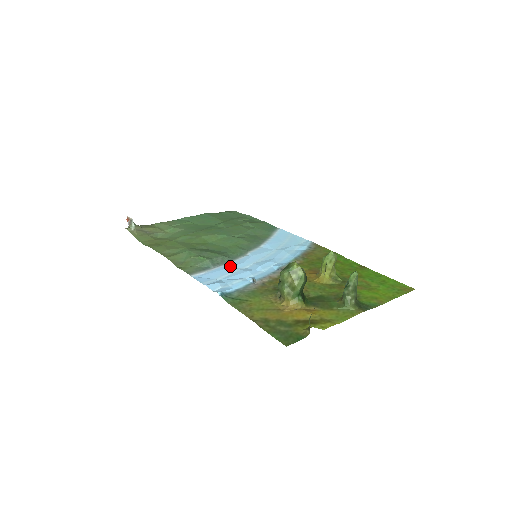
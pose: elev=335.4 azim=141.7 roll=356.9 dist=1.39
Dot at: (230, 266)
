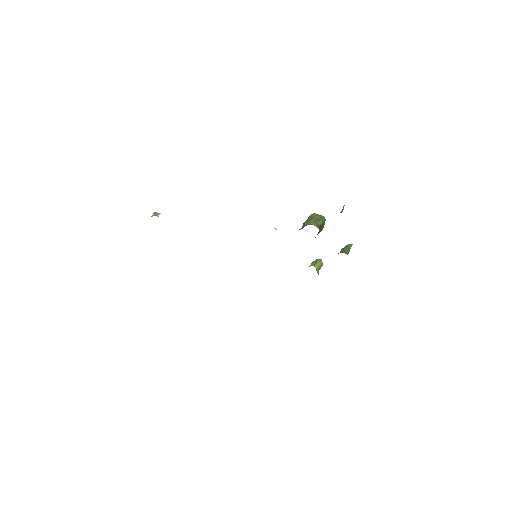
Dot at: occluded
